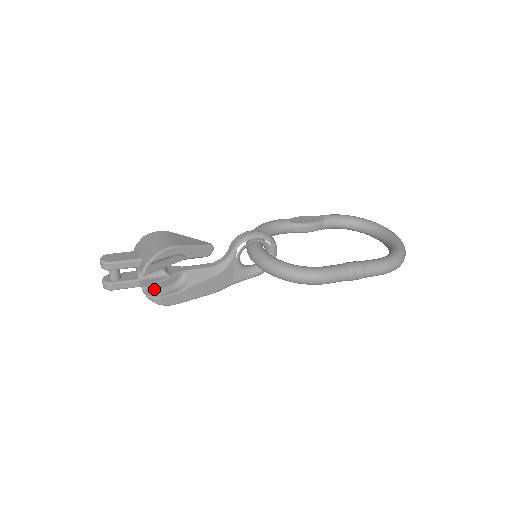
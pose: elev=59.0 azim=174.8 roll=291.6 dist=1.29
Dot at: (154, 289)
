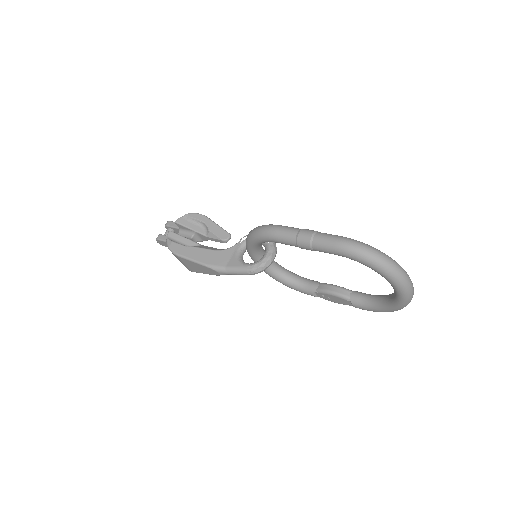
Dot at: (174, 237)
